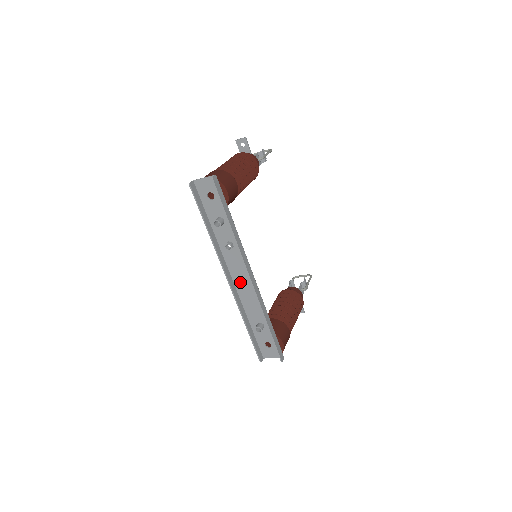
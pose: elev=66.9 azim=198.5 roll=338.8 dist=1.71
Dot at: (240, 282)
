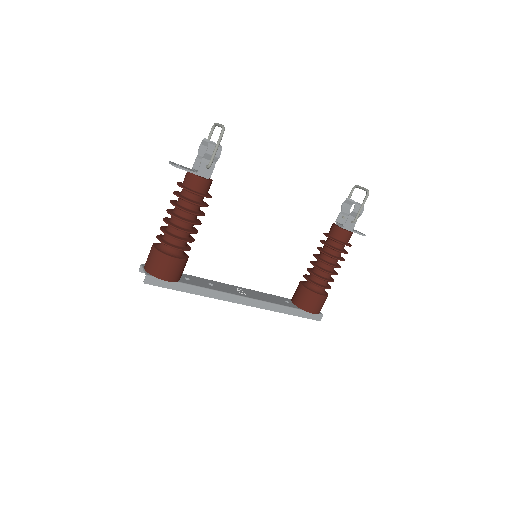
Dot at: occluded
